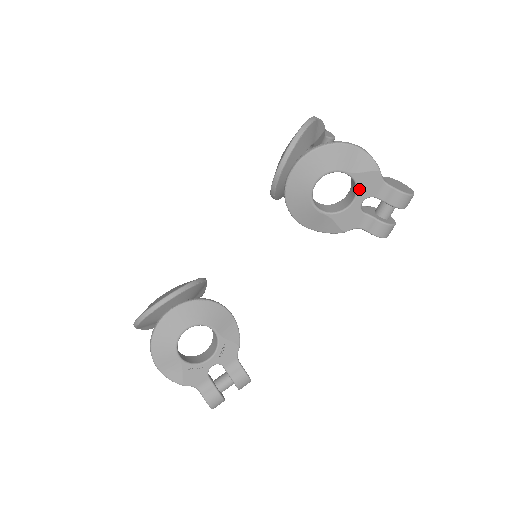
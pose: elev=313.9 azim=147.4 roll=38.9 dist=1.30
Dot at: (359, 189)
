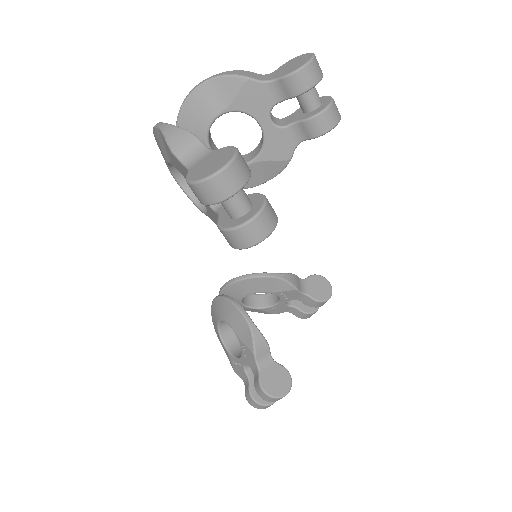
Dot at: occluded
